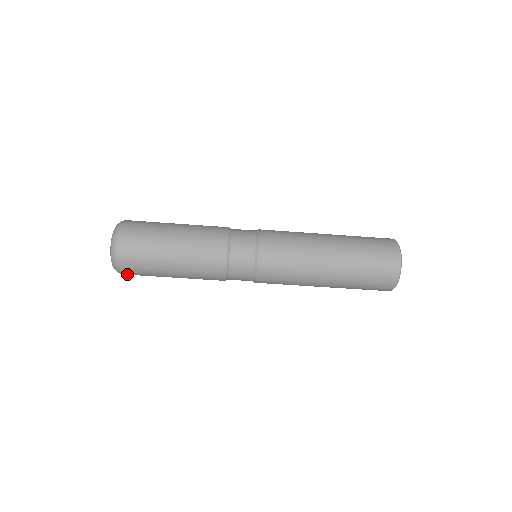
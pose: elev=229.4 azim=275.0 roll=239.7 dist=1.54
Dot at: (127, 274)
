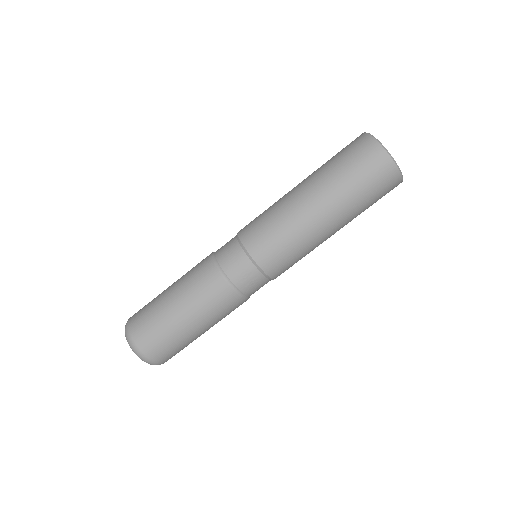
Dot at: (155, 357)
